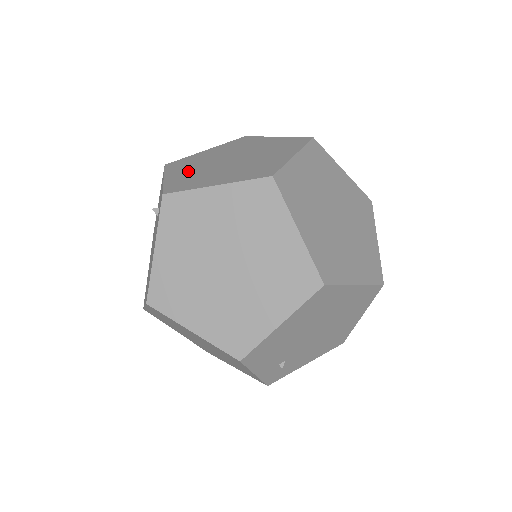
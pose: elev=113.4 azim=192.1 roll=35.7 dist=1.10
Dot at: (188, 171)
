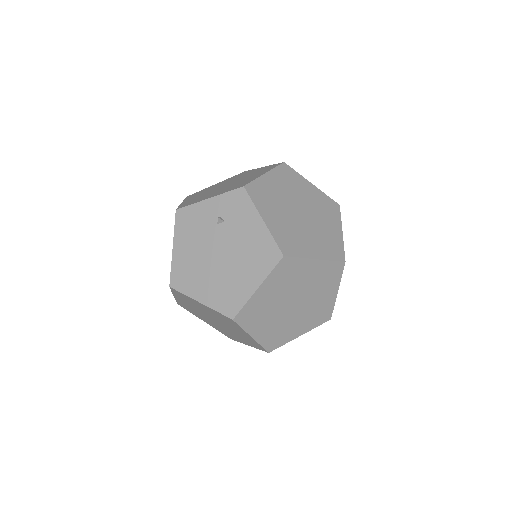
Dot at: (216, 193)
